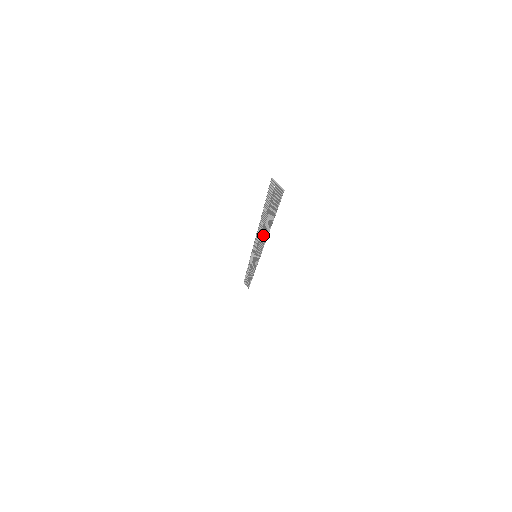
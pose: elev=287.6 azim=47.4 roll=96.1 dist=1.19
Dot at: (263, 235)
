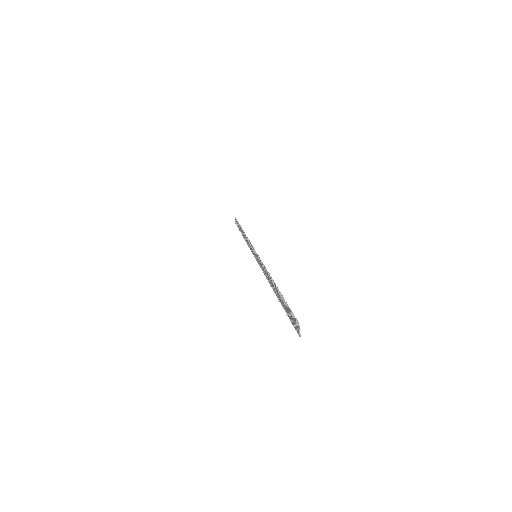
Dot at: (270, 281)
